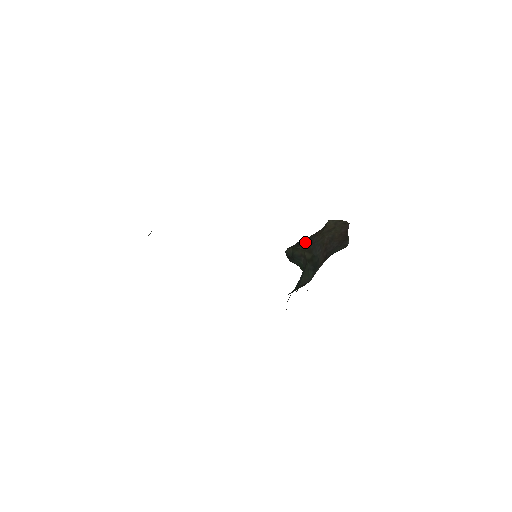
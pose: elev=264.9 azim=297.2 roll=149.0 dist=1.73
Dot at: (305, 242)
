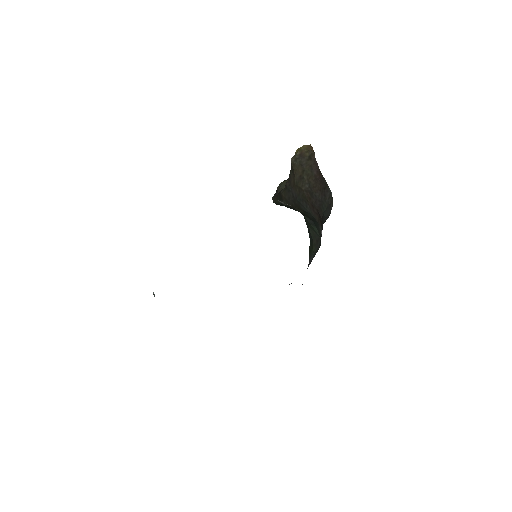
Dot at: (286, 197)
